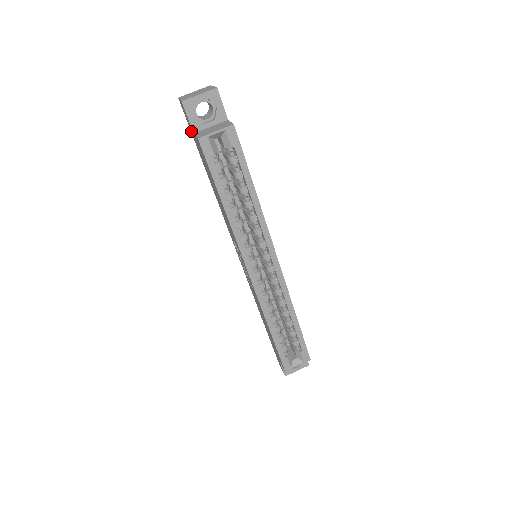
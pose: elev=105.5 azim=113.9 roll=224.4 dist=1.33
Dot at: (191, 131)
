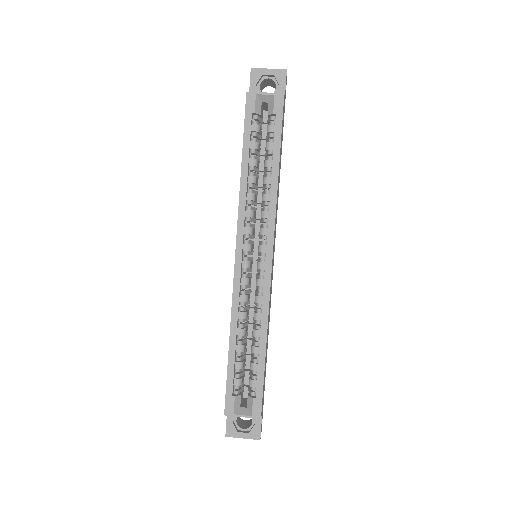
Dot at: occluded
